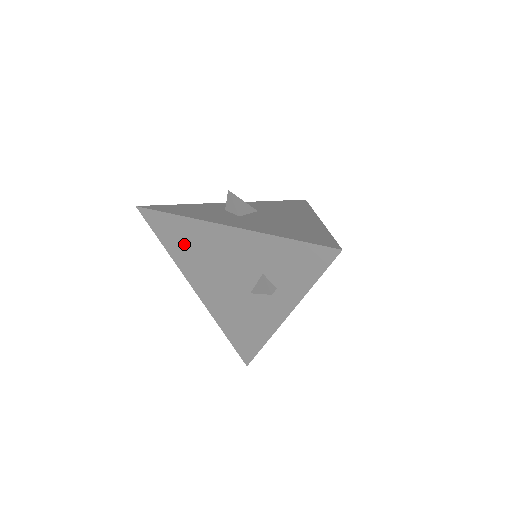
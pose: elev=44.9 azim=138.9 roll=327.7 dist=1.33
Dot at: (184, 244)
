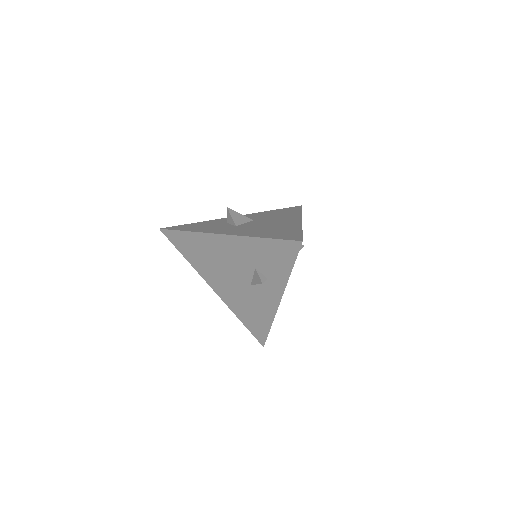
Dot at: (197, 253)
